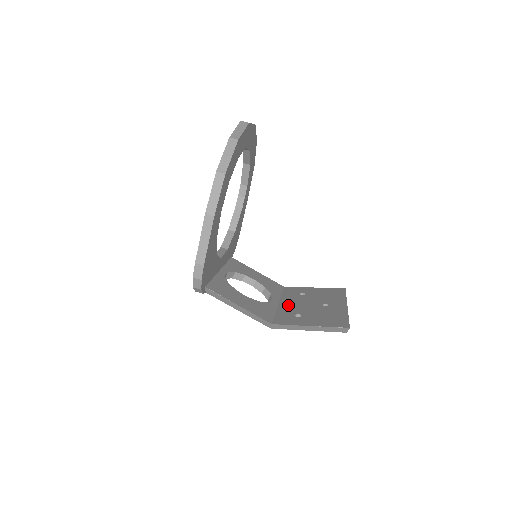
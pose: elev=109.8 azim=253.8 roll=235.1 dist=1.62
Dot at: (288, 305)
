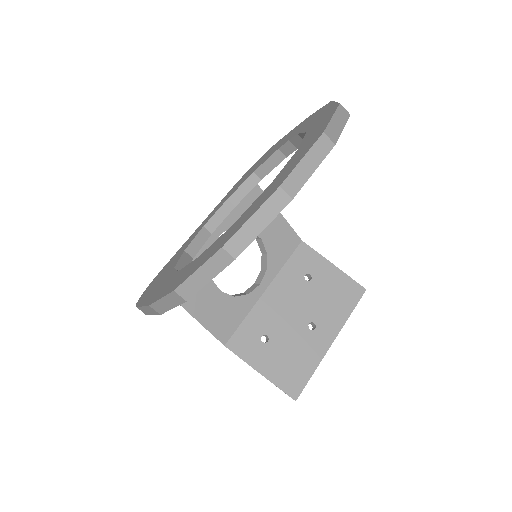
Dot at: (272, 303)
